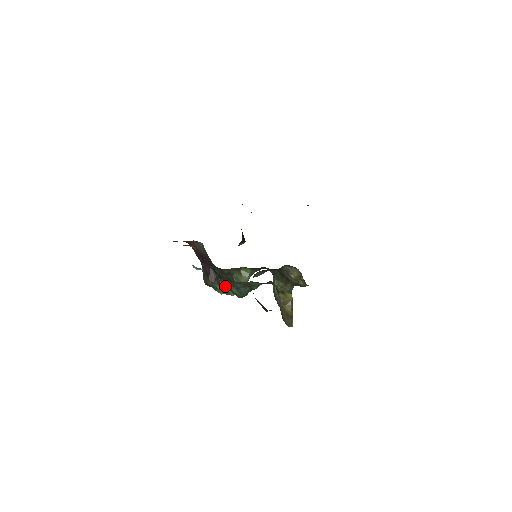
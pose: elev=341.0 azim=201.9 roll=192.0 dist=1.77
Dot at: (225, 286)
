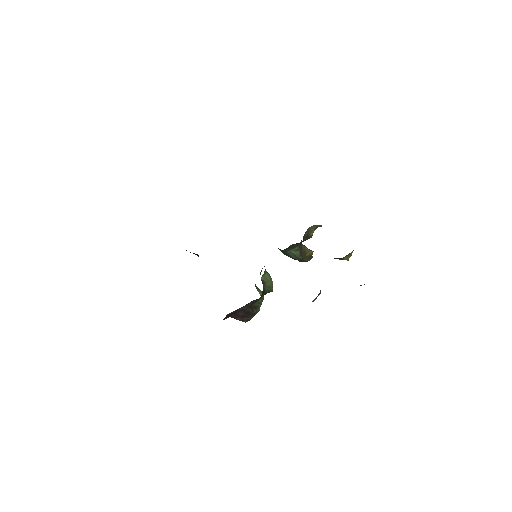
Dot at: occluded
